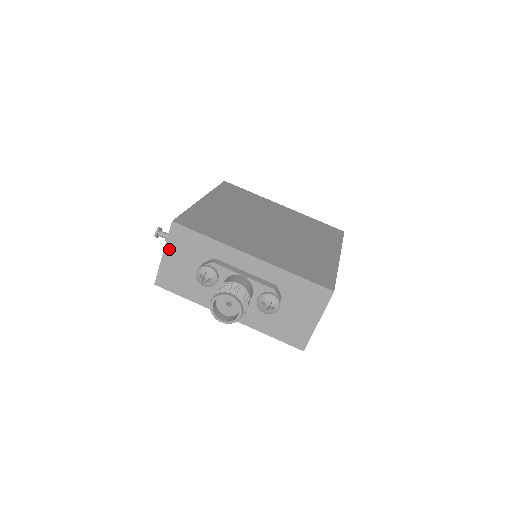
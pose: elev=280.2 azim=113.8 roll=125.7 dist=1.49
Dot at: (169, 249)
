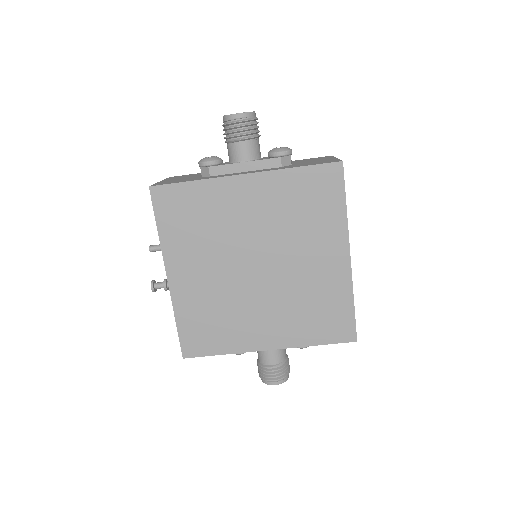
Dot at: occluded
